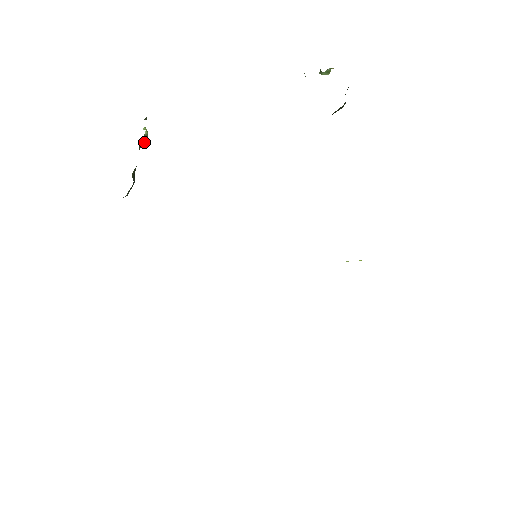
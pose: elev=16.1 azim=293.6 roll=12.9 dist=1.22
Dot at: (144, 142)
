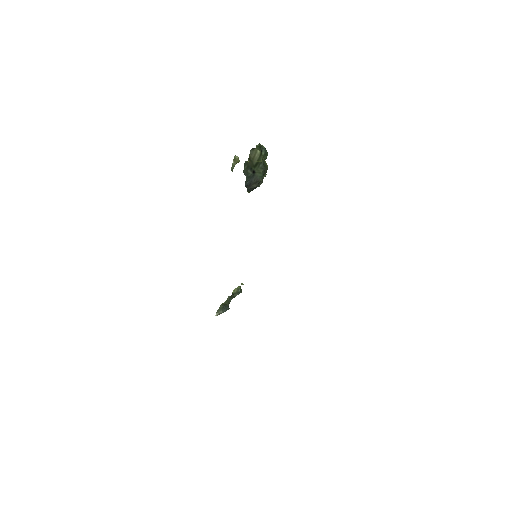
Dot at: (239, 292)
